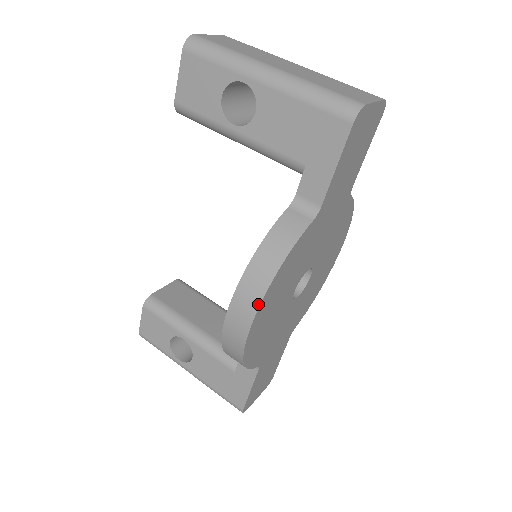
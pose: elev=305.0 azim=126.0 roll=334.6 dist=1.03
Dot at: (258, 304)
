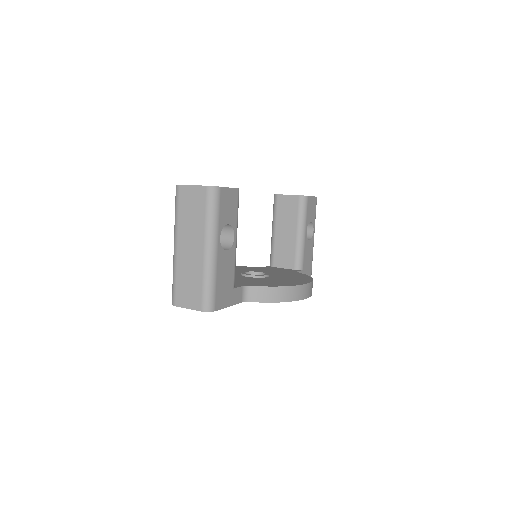
Dot at: occluded
